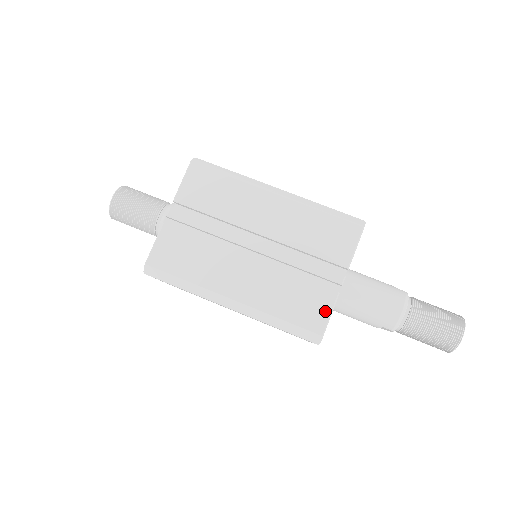
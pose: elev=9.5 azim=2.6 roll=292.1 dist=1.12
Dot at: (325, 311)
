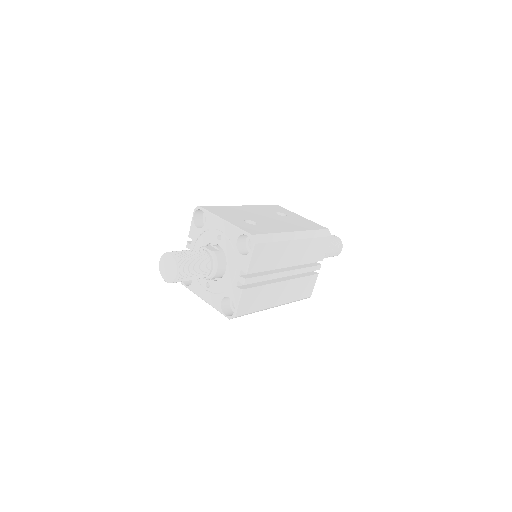
Dot at: (313, 285)
